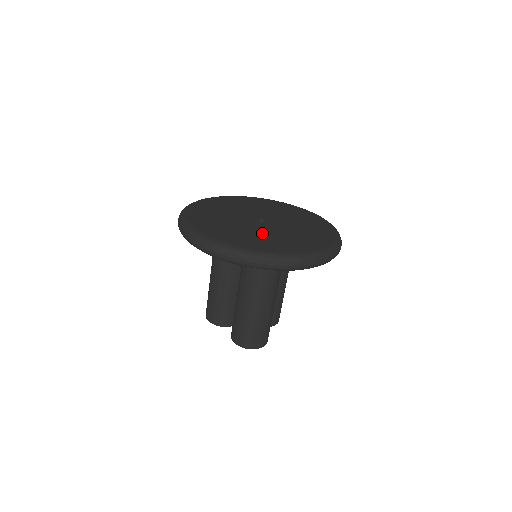
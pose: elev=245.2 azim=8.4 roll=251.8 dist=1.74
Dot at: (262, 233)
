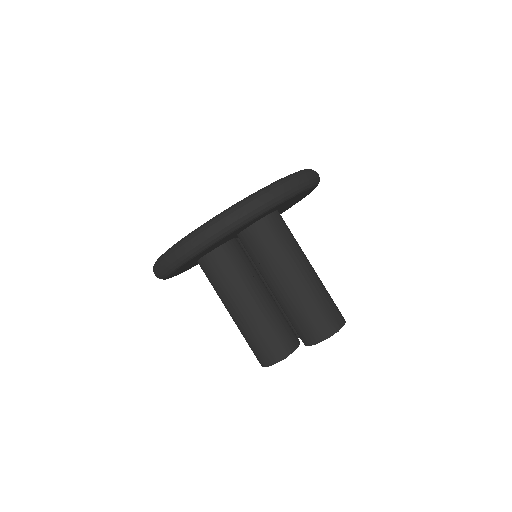
Dot at: occluded
